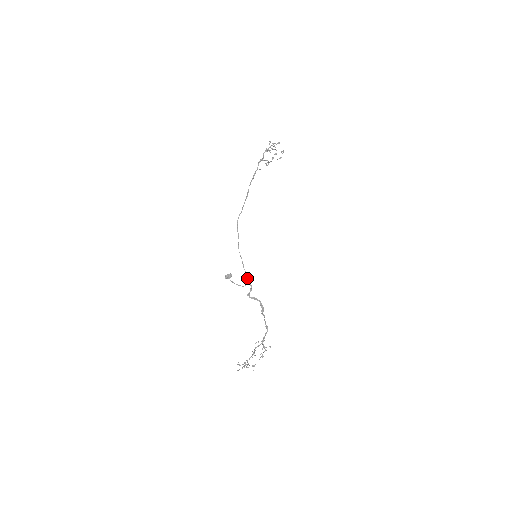
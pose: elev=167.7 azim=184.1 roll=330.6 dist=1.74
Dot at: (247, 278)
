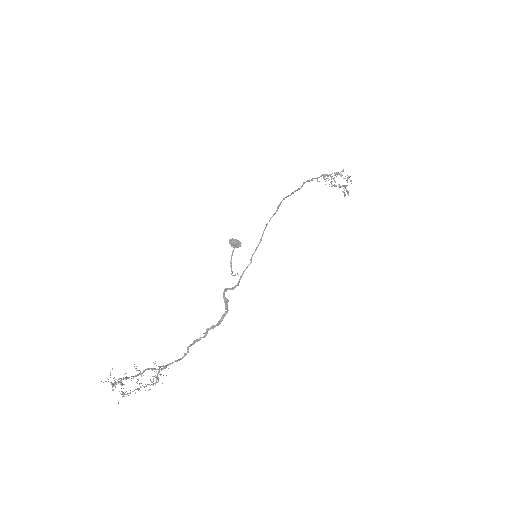
Dot at: (245, 269)
